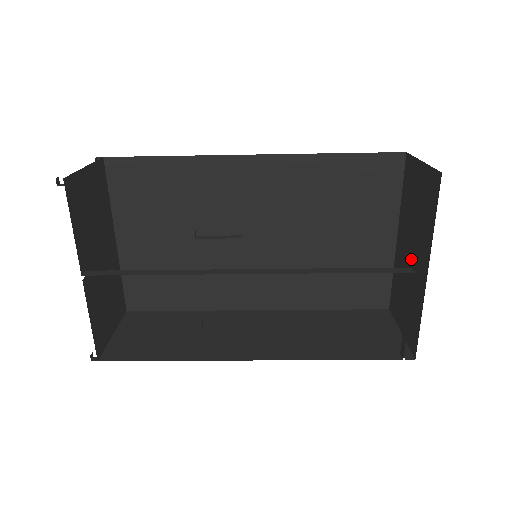
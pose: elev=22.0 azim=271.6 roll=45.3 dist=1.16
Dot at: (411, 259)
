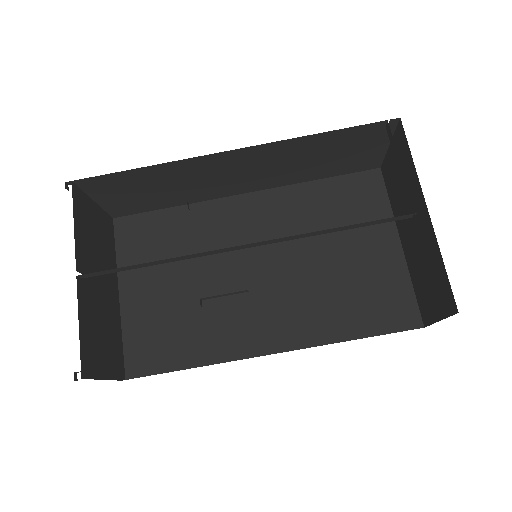
Dot at: (415, 231)
